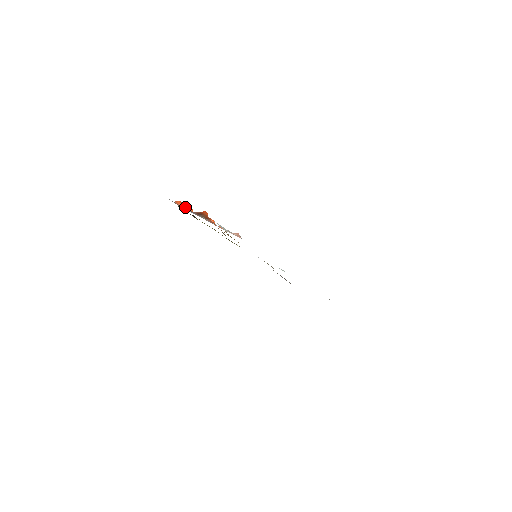
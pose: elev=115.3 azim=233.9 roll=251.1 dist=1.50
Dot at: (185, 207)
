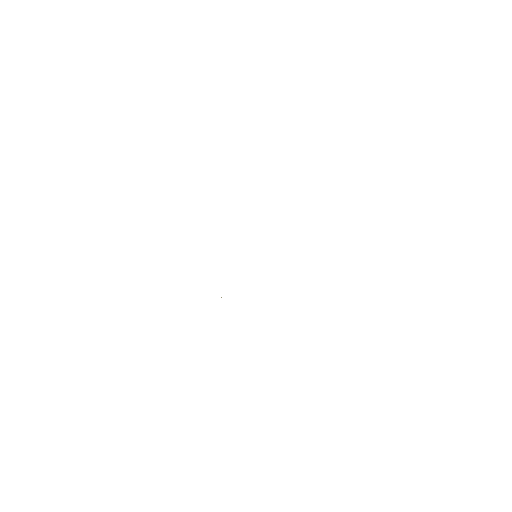
Dot at: occluded
